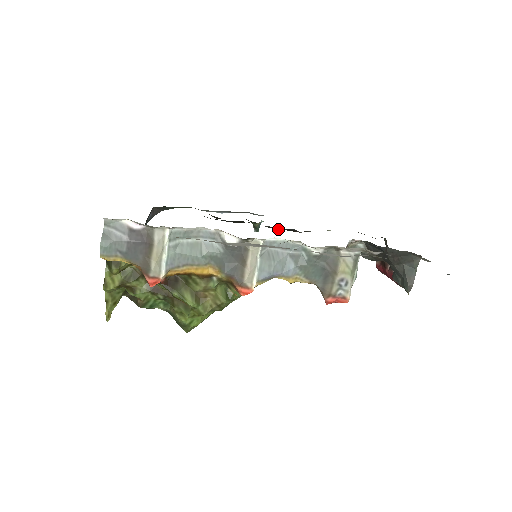
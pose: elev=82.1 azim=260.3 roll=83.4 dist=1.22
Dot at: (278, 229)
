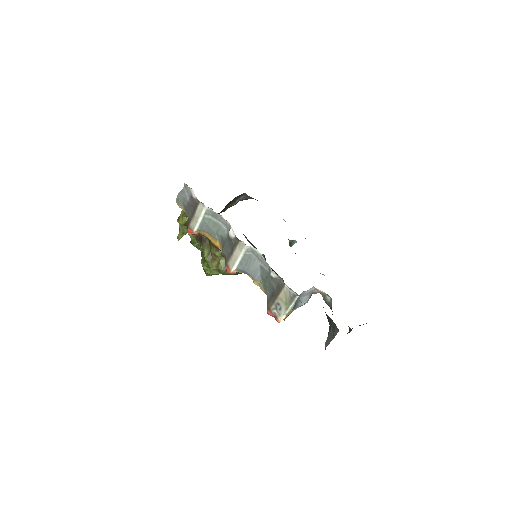
Dot at: occluded
